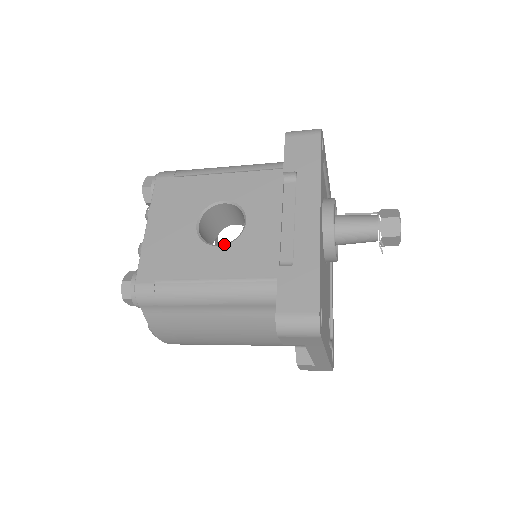
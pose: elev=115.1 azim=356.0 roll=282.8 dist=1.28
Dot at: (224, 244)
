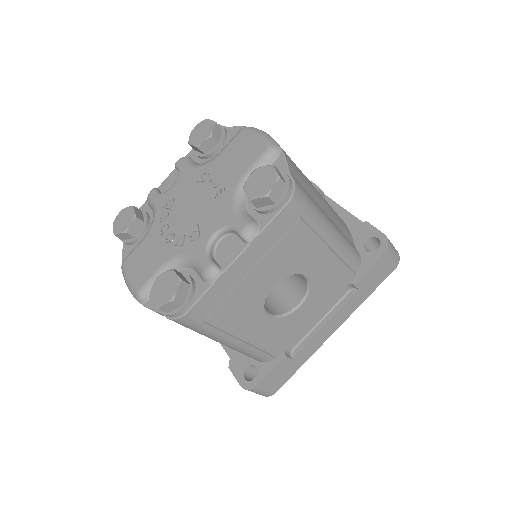
Dot at: (273, 315)
